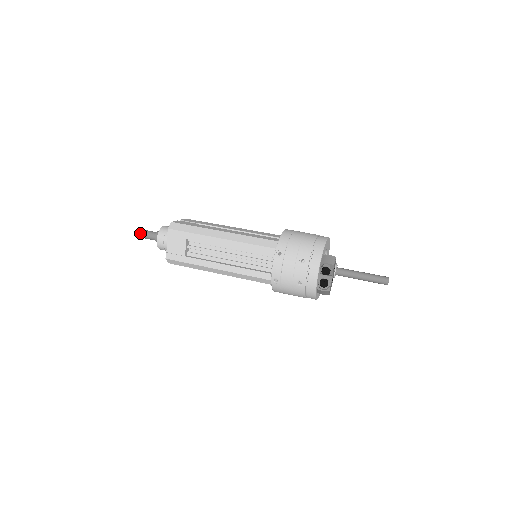
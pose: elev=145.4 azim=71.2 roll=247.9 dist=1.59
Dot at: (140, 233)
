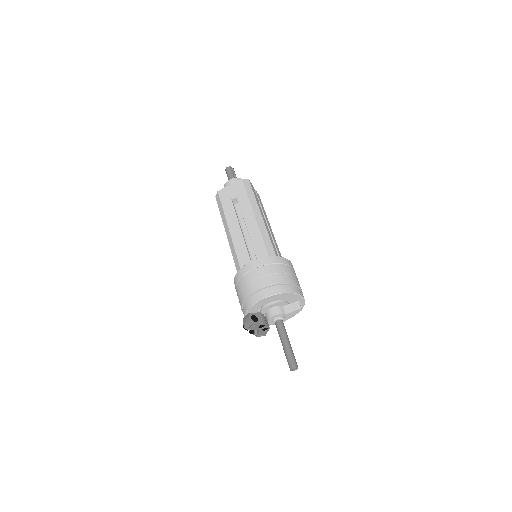
Dot at: (226, 173)
